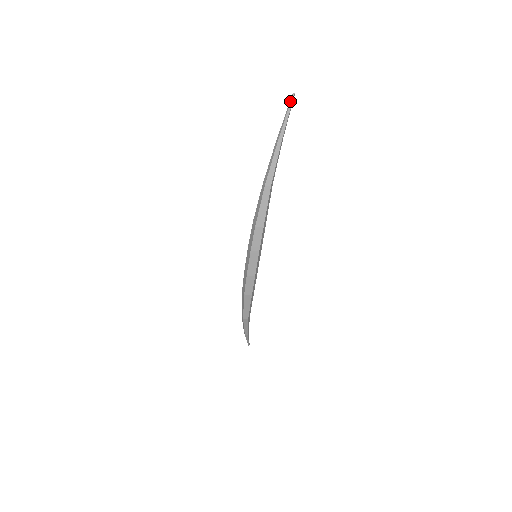
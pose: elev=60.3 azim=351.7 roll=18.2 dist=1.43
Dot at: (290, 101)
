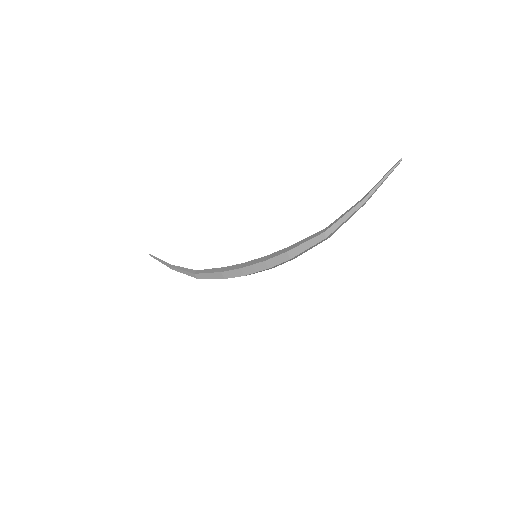
Dot at: (395, 167)
